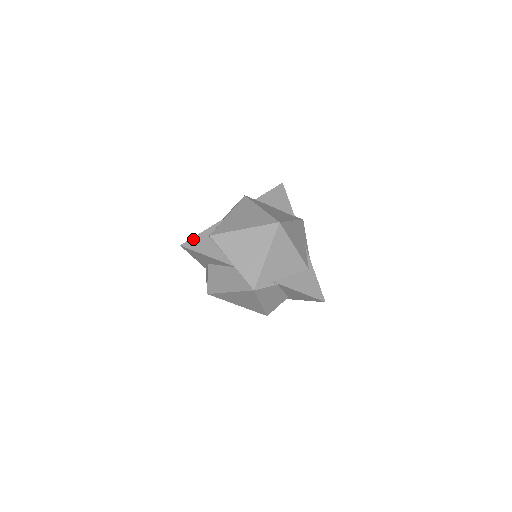
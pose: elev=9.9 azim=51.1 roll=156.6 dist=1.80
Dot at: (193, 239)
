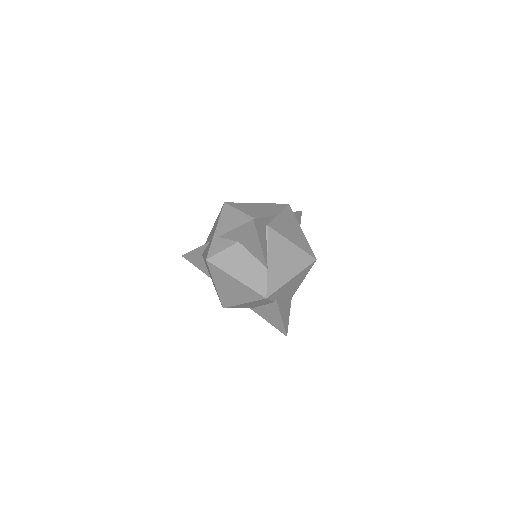
Dot at: (260, 220)
